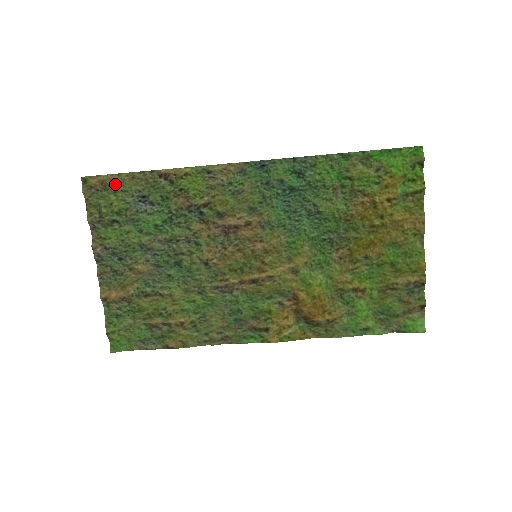
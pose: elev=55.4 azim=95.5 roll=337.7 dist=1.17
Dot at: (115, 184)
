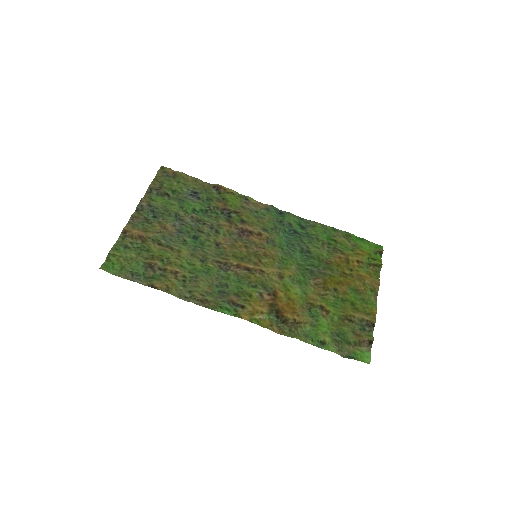
Dot at: (181, 178)
